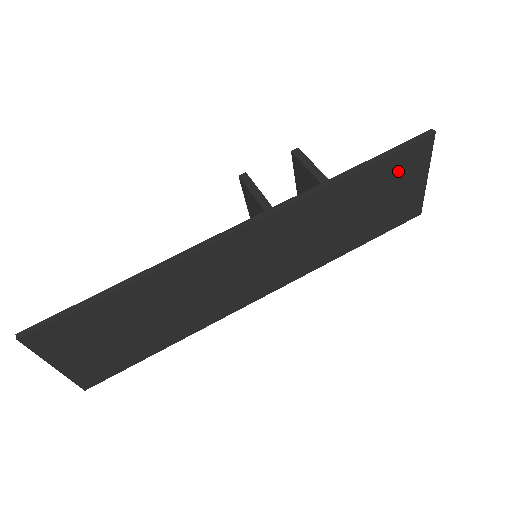
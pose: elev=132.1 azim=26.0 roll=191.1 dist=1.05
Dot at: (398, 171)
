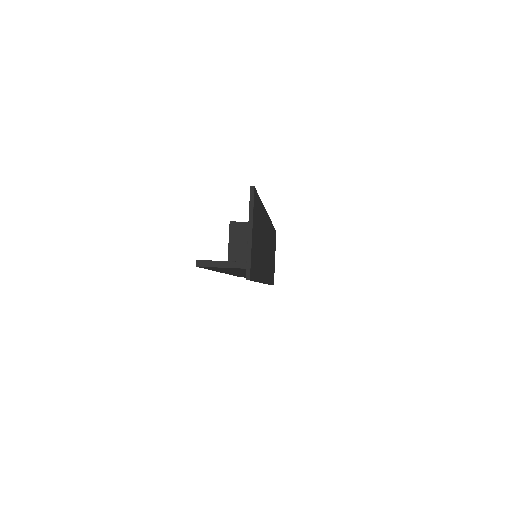
Dot at: (274, 242)
